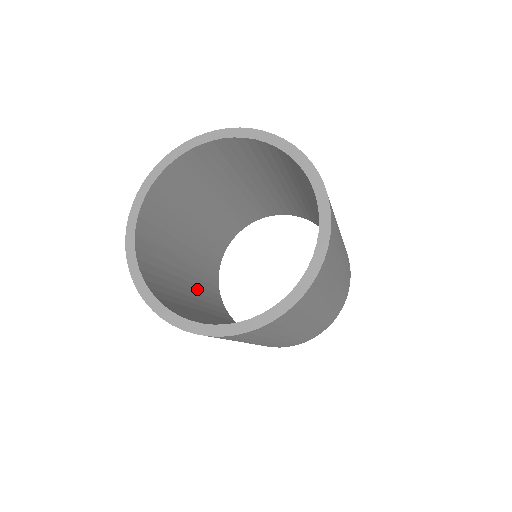
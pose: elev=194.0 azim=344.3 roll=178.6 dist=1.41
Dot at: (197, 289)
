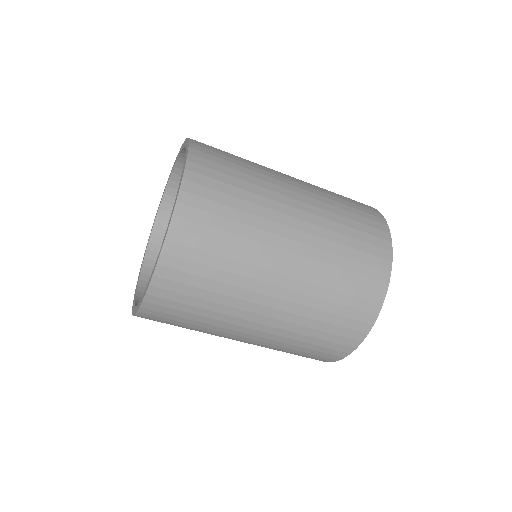
Dot at: occluded
